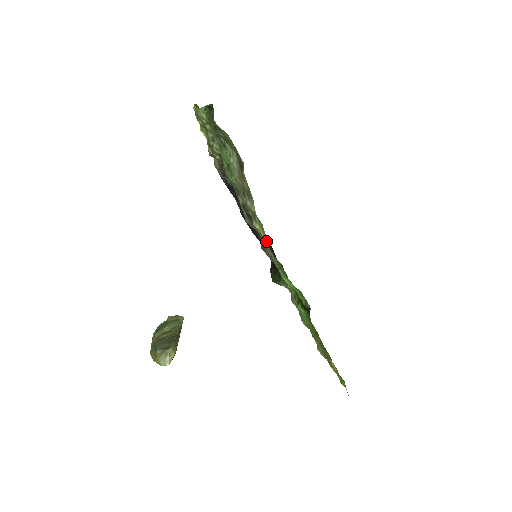
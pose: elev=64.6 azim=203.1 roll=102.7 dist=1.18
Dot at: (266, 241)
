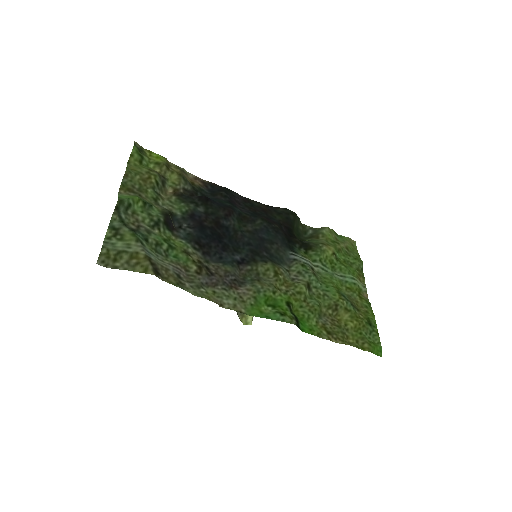
Dot at: (262, 234)
